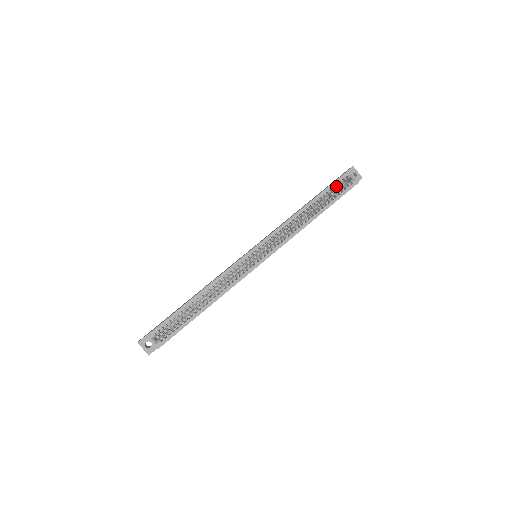
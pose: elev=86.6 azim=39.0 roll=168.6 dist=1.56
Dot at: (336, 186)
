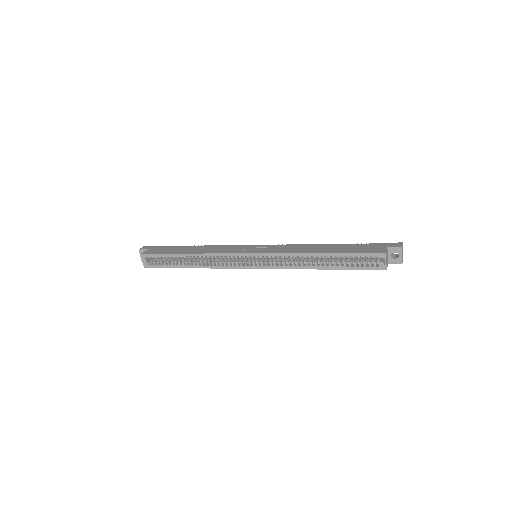
Dot at: (362, 256)
